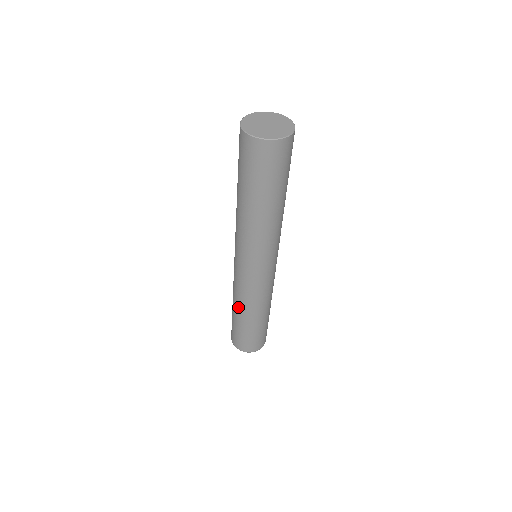
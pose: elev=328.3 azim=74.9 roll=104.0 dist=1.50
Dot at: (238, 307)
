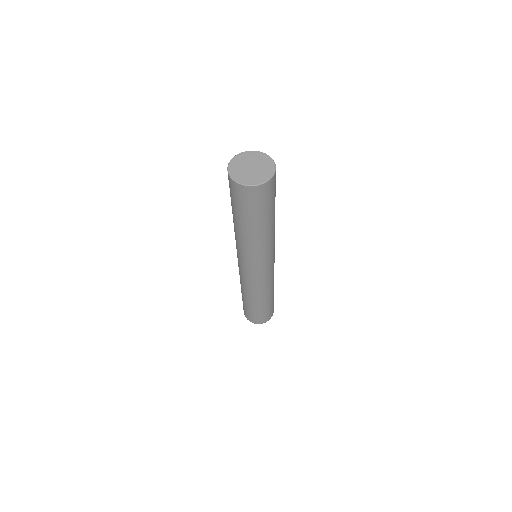
Dot at: (241, 288)
